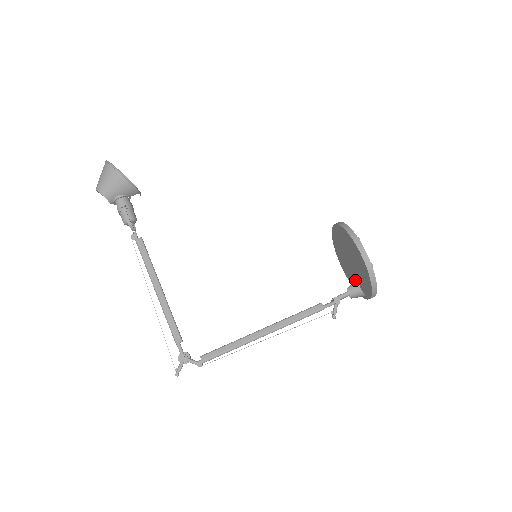
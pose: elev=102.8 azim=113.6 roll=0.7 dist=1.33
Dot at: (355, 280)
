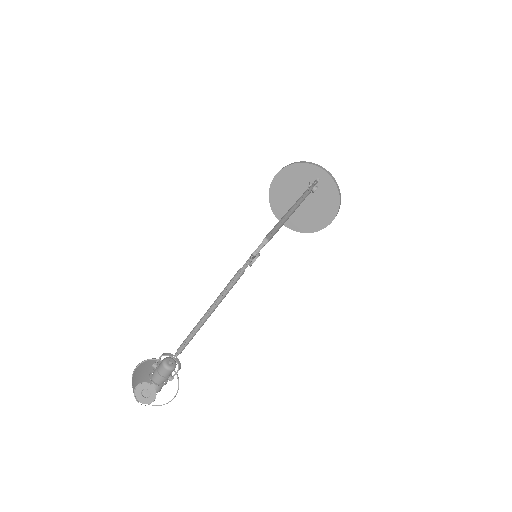
Dot at: (322, 196)
